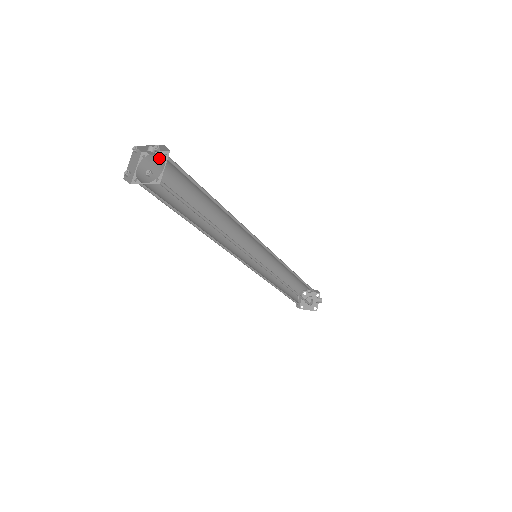
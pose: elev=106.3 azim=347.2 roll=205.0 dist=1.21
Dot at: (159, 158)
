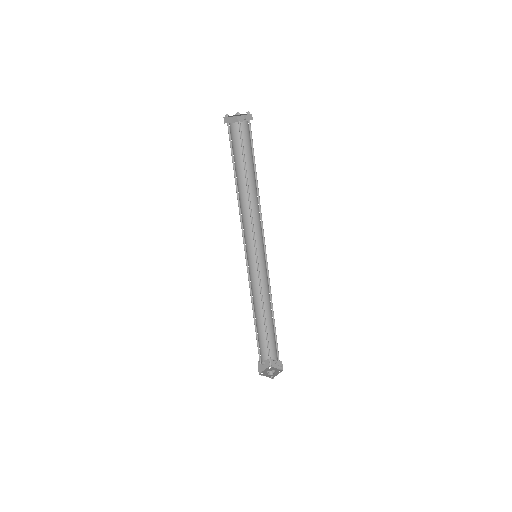
Dot at: (244, 127)
